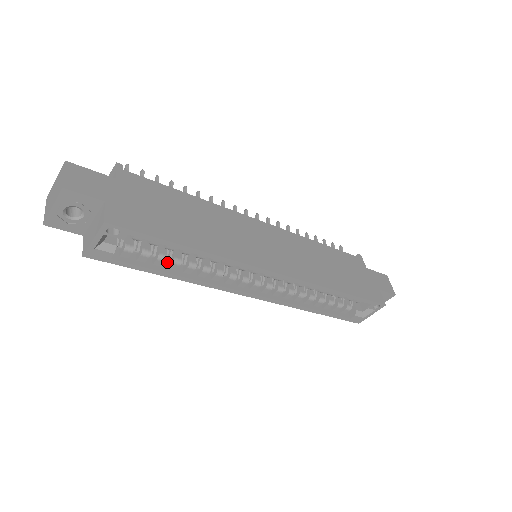
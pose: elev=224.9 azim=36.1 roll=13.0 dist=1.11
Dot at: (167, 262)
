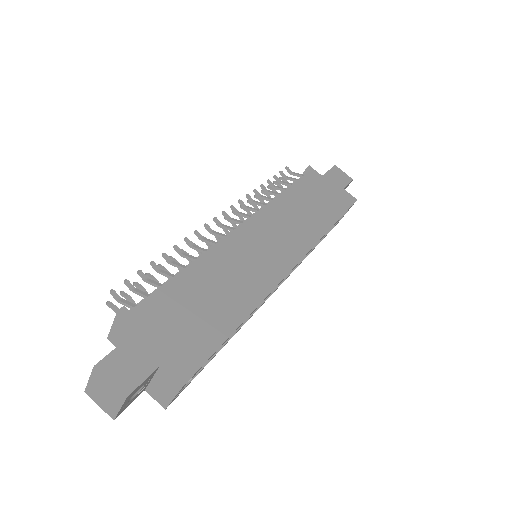
Dot at: occluded
